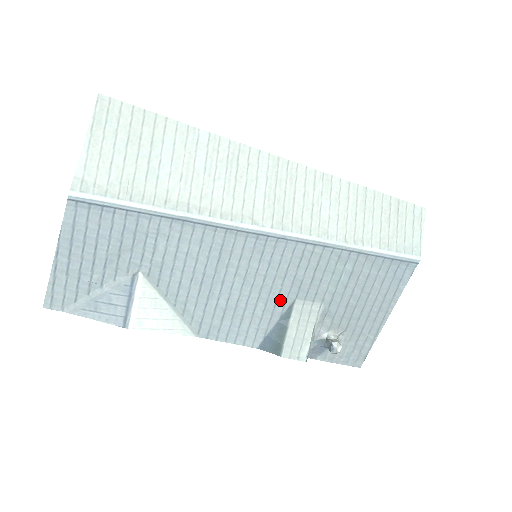
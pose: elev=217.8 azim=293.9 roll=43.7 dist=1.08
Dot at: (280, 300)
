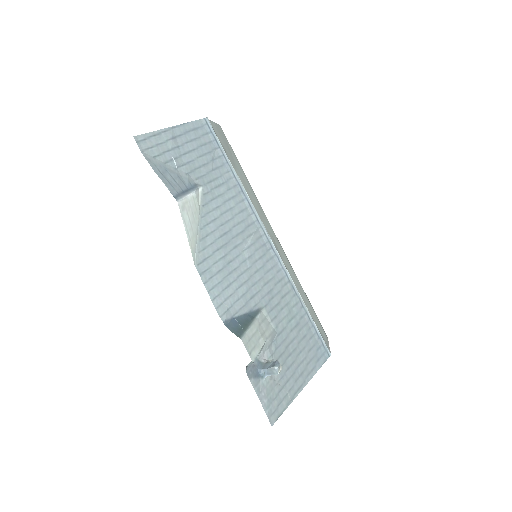
Dot at: (256, 298)
